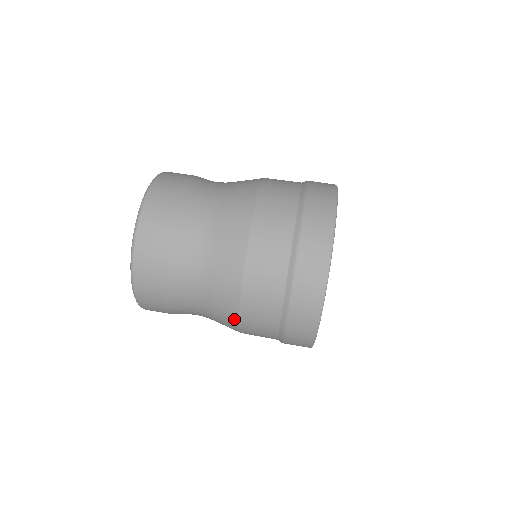
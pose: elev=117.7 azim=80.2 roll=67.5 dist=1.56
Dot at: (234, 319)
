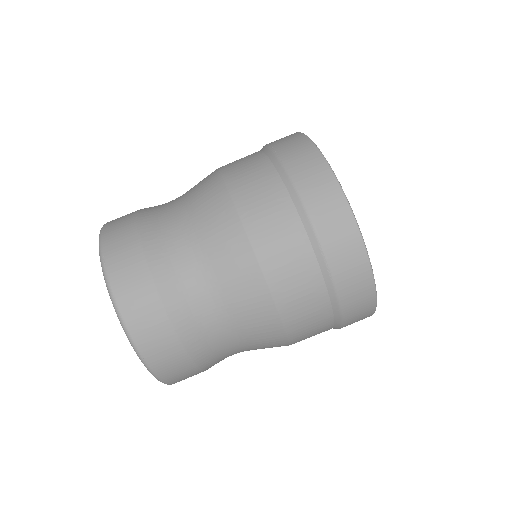
Dot at: occluded
